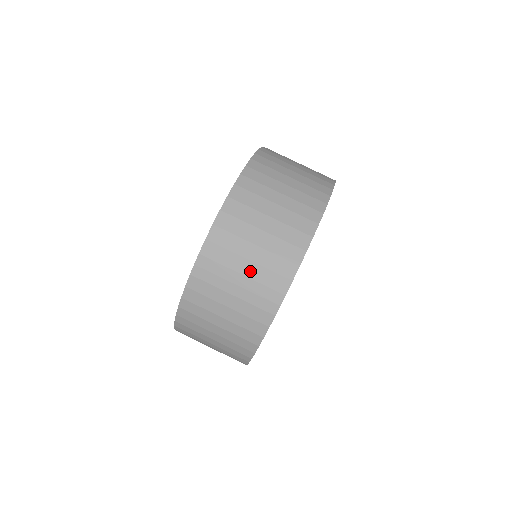
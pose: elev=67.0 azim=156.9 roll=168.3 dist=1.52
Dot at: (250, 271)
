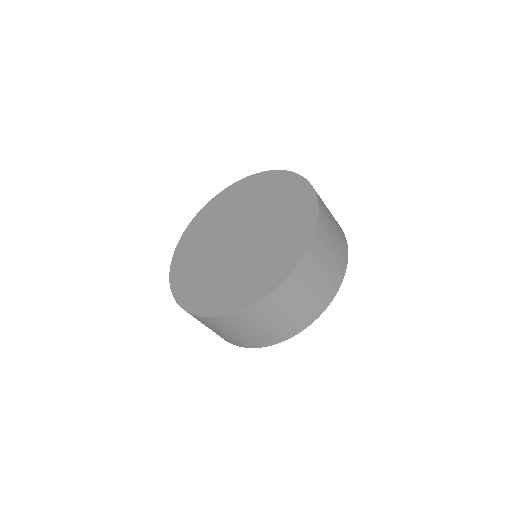
Dot at: (268, 328)
